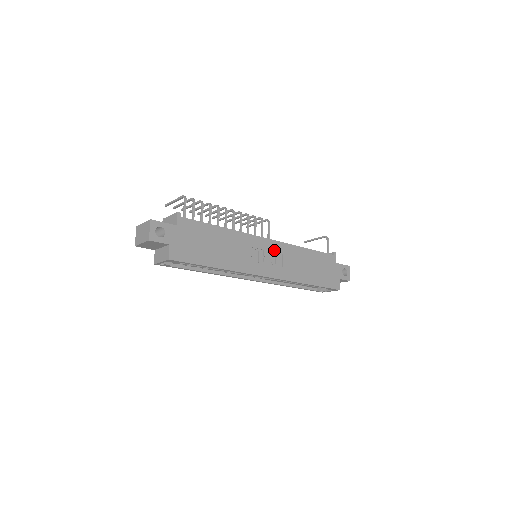
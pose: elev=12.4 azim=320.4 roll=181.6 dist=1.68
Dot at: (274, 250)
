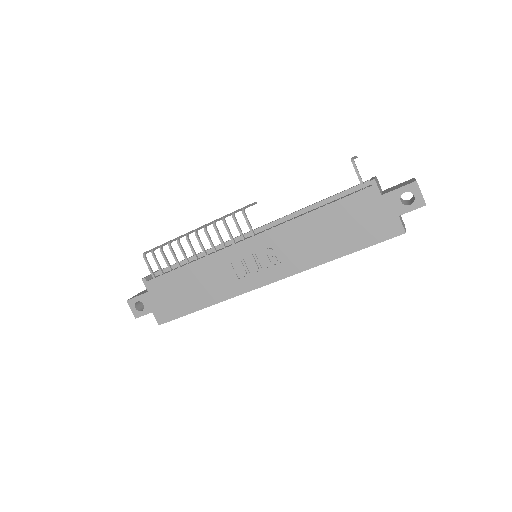
Dot at: (262, 247)
